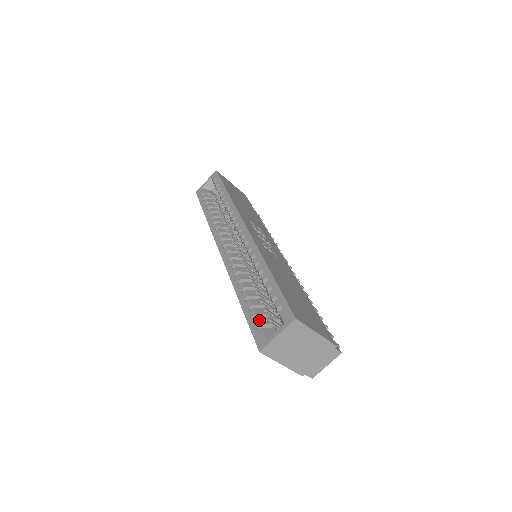
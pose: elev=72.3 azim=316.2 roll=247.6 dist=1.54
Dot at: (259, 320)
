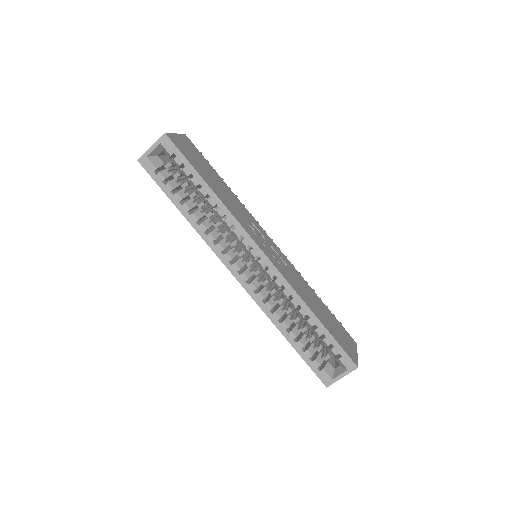
Dot at: (318, 362)
